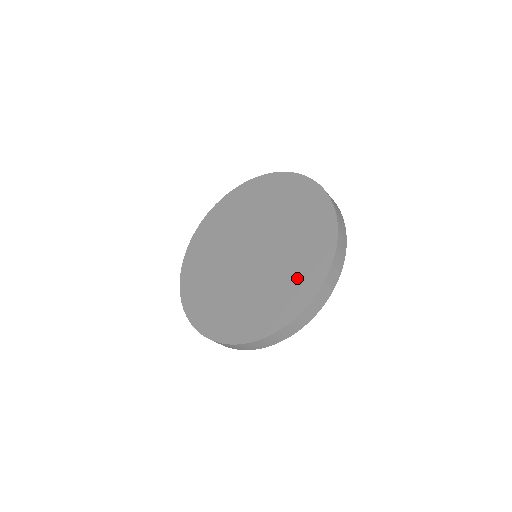
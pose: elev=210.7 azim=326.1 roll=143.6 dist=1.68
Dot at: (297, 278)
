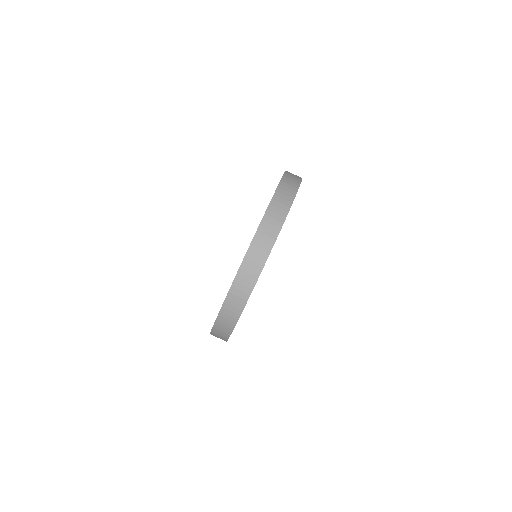
Dot at: occluded
